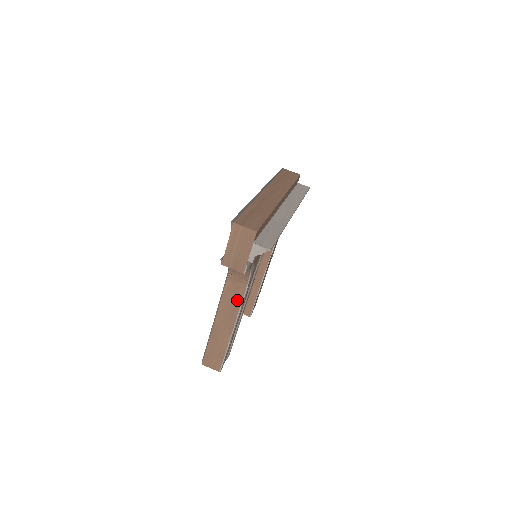
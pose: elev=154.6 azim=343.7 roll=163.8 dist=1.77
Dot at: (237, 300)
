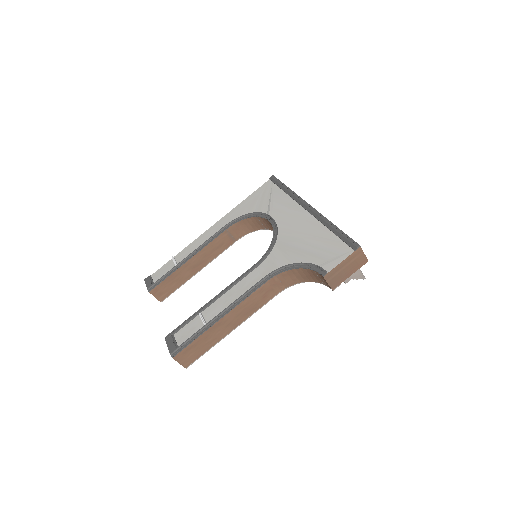
Dot at: (262, 301)
